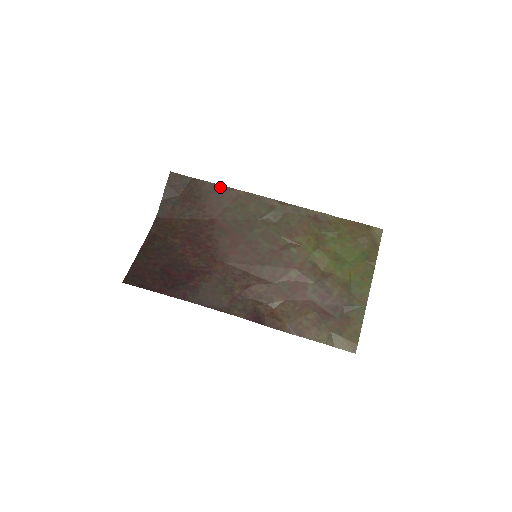
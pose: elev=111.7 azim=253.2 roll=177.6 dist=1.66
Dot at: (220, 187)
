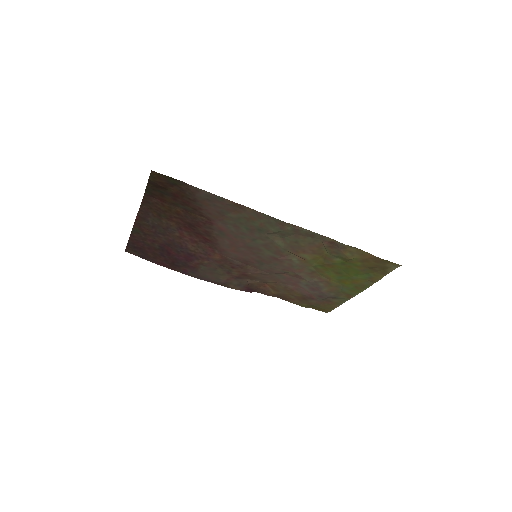
Dot at: (219, 198)
